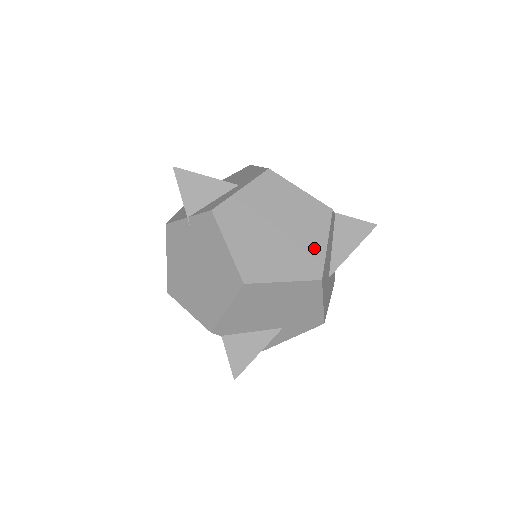
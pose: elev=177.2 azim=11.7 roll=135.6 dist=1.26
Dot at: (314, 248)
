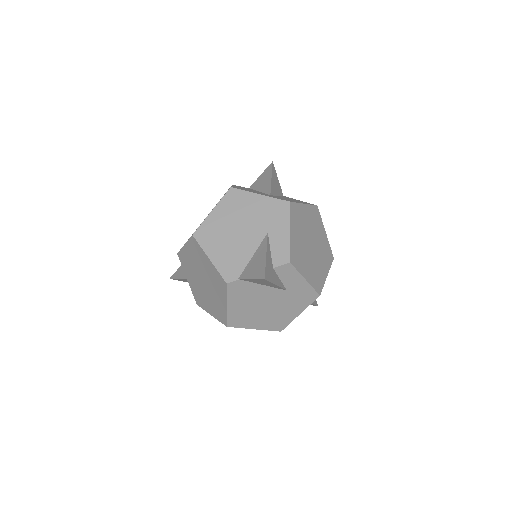
Dot at: occluded
